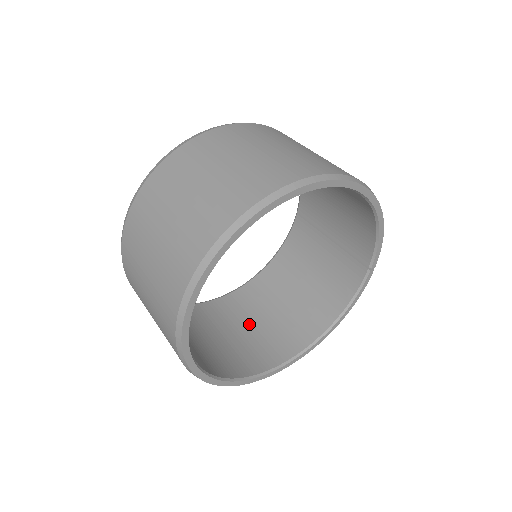
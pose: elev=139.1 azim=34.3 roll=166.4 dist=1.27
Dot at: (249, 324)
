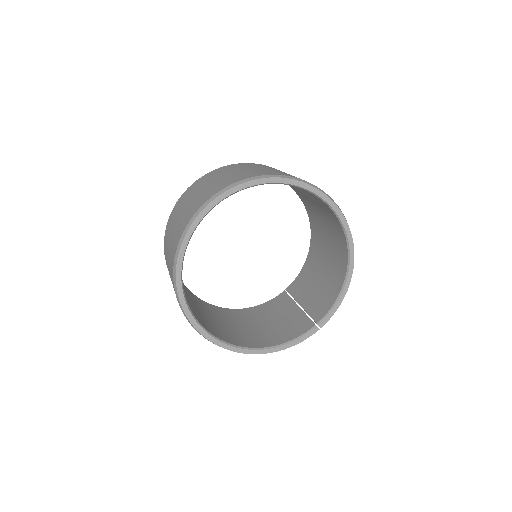
Dot at: (206, 314)
